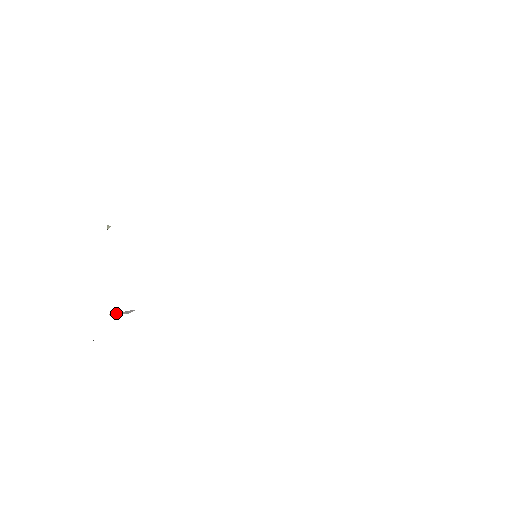
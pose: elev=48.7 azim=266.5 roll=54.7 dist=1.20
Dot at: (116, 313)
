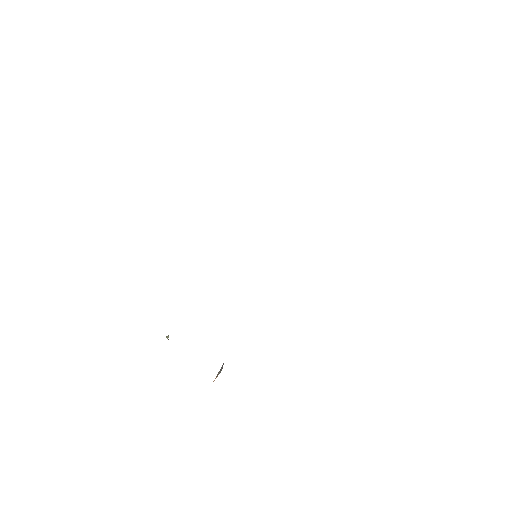
Dot at: (215, 378)
